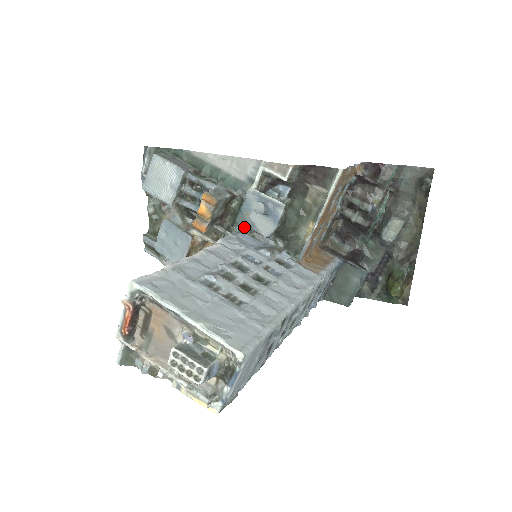
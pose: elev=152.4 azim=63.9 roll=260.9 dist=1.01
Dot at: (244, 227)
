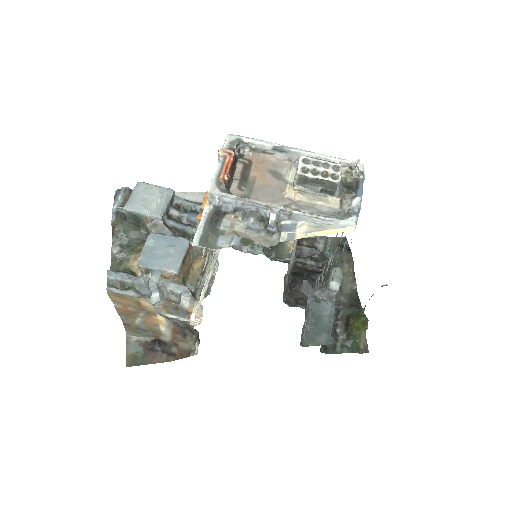
Dot at: occluded
